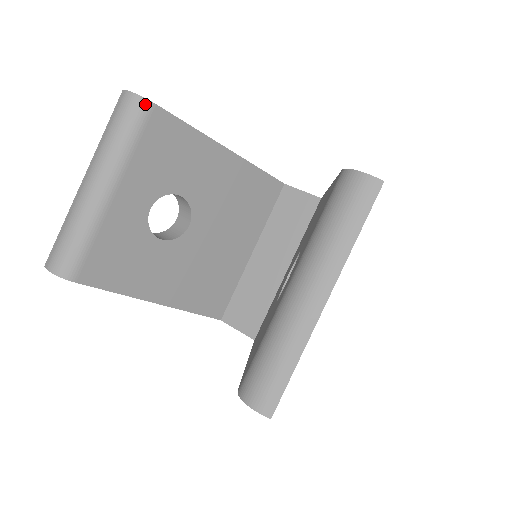
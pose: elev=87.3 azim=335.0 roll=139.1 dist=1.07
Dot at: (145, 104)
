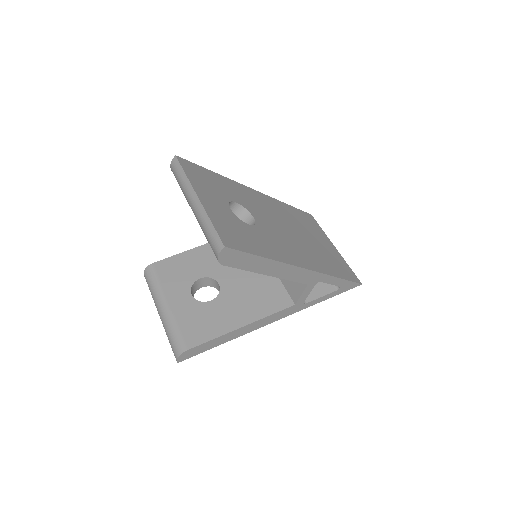
Dot at: (150, 267)
